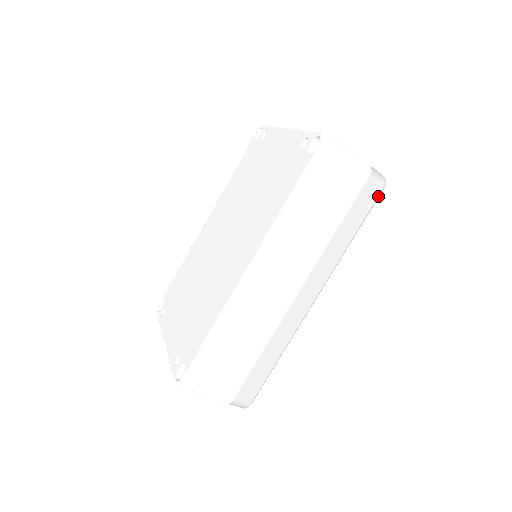
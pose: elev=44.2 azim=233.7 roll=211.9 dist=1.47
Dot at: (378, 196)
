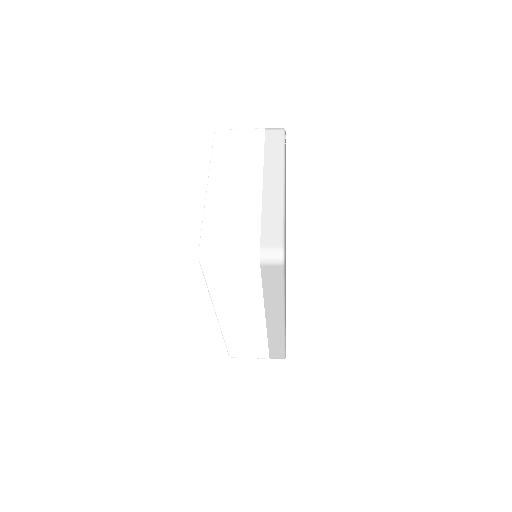
Dot at: (282, 270)
